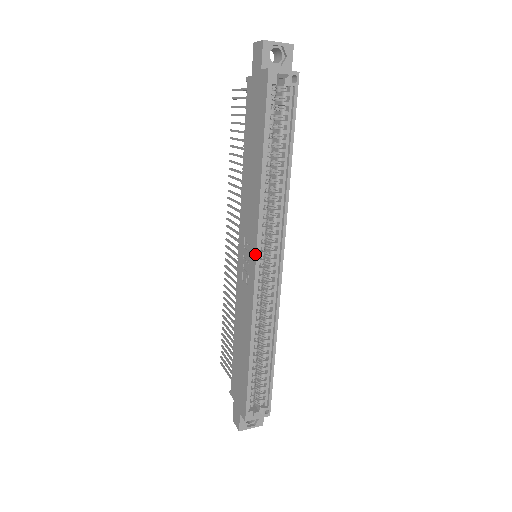
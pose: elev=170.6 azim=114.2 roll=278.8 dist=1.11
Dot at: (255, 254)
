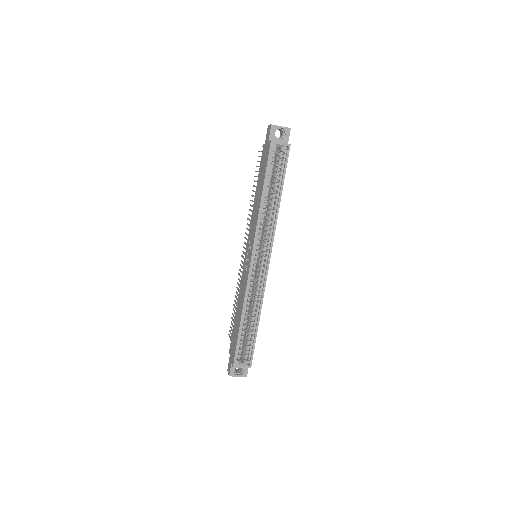
Dot at: (252, 251)
